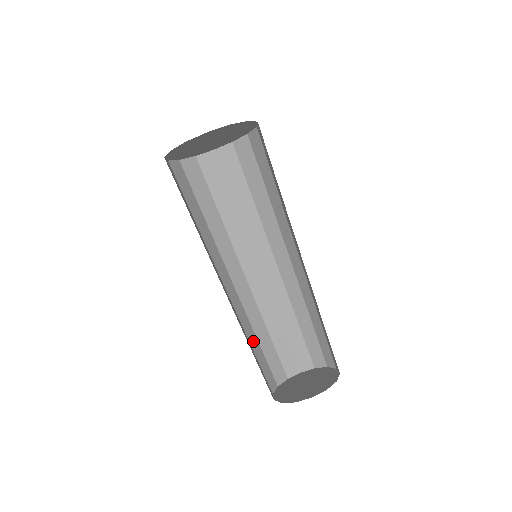
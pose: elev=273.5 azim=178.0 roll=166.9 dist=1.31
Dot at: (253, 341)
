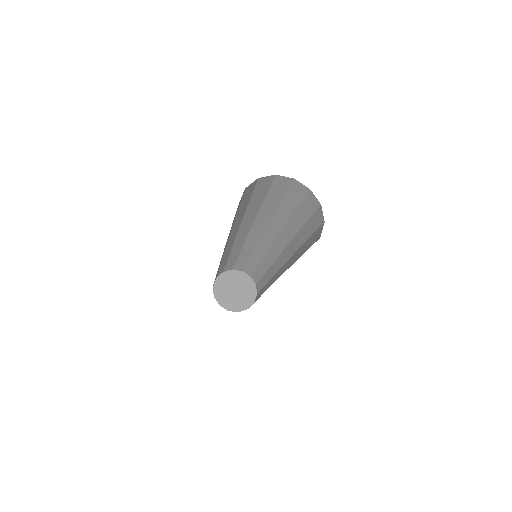
Dot at: occluded
